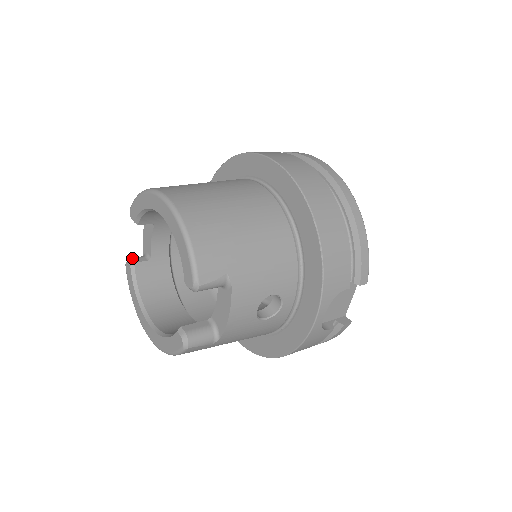
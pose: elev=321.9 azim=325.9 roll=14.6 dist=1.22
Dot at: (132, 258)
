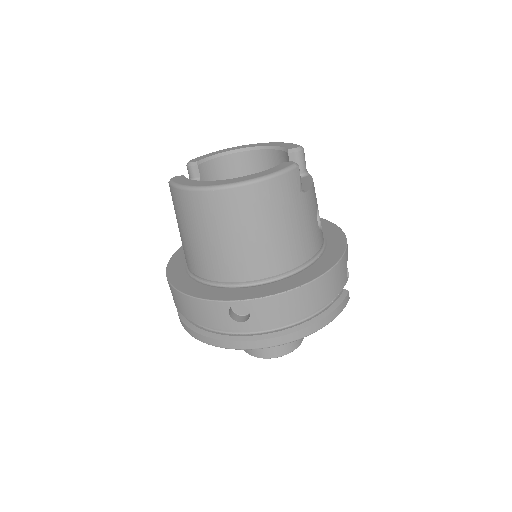
Dot at: occluded
